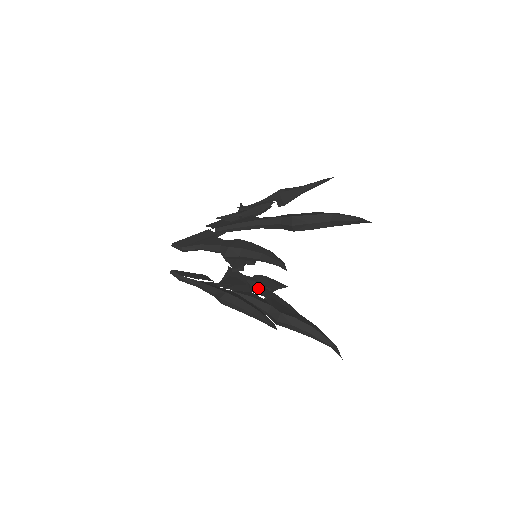
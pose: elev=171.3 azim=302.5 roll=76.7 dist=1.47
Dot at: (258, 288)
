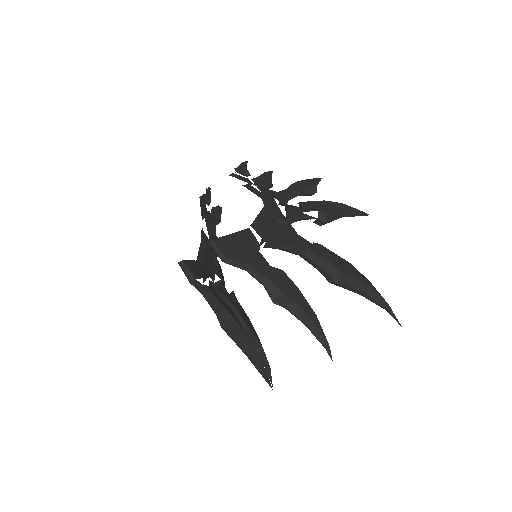
Dot at: (215, 262)
